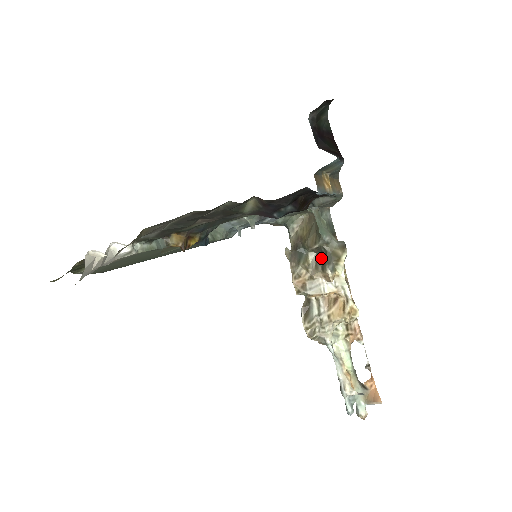
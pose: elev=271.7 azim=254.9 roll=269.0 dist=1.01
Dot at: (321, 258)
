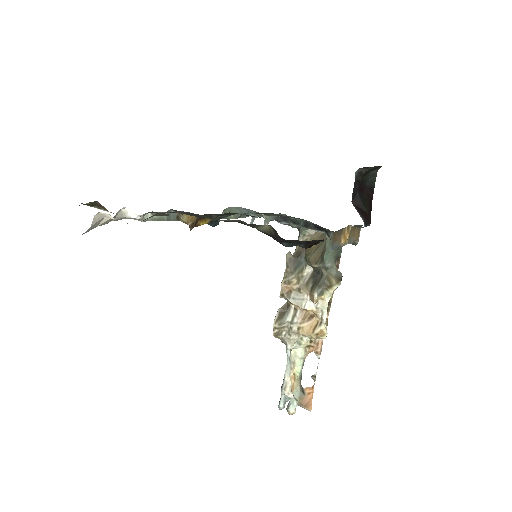
Dot at: (315, 277)
